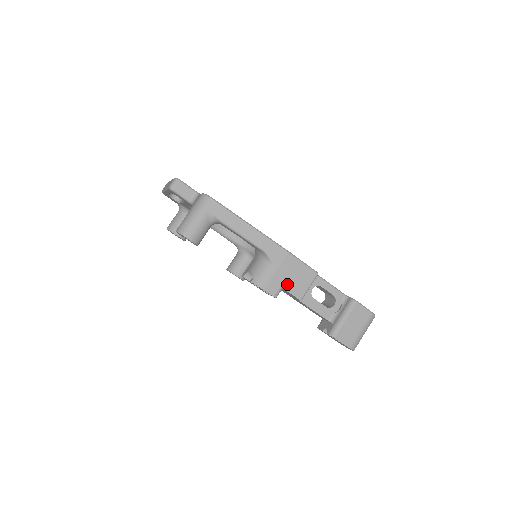
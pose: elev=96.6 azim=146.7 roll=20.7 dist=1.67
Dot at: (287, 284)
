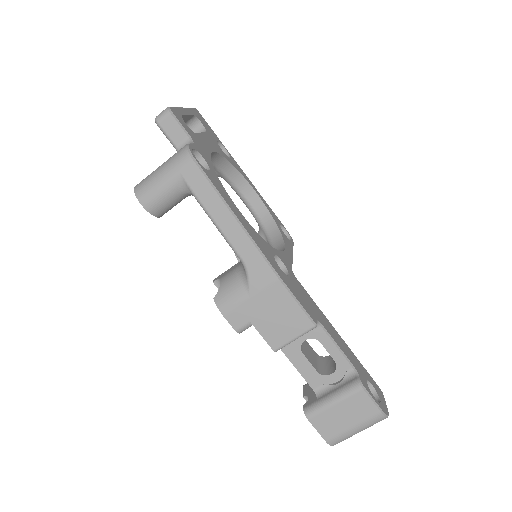
Dot at: (261, 322)
